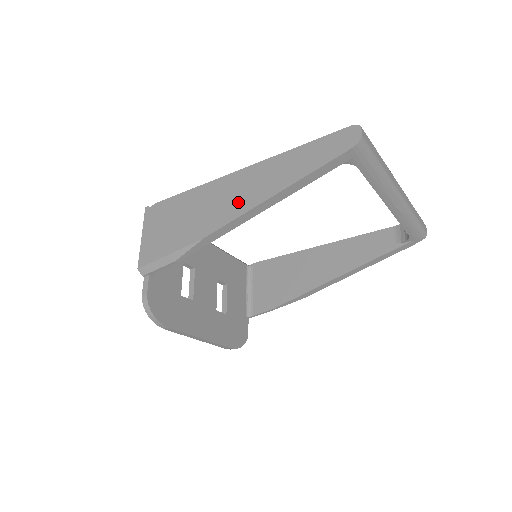
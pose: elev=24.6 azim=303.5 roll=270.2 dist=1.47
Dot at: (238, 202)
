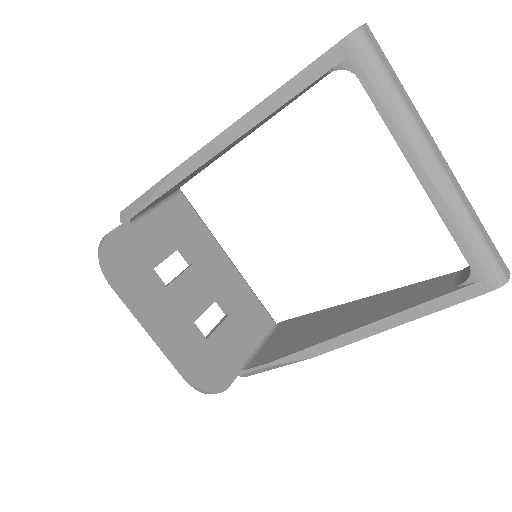
Dot at: occluded
